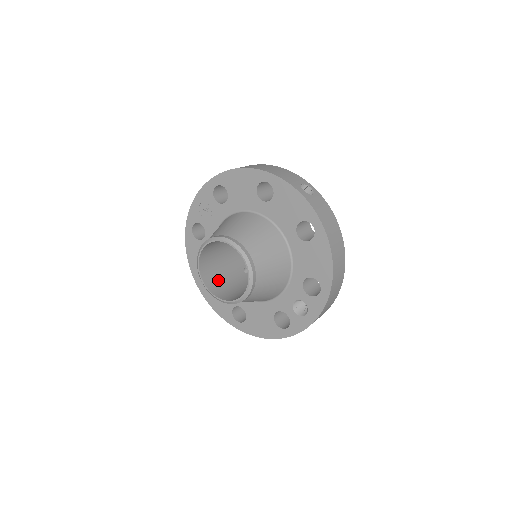
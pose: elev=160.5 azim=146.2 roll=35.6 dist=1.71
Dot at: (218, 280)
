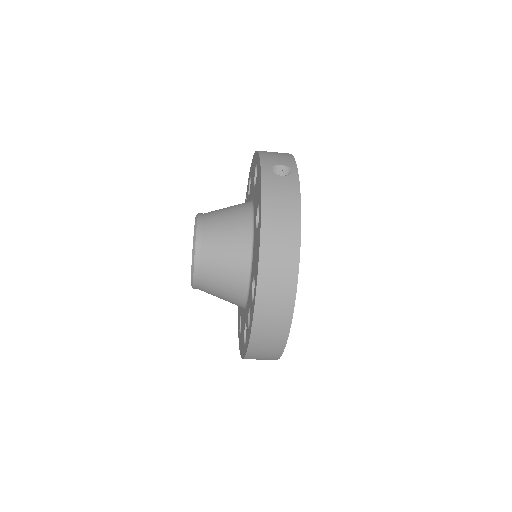
Dot at: occluded
